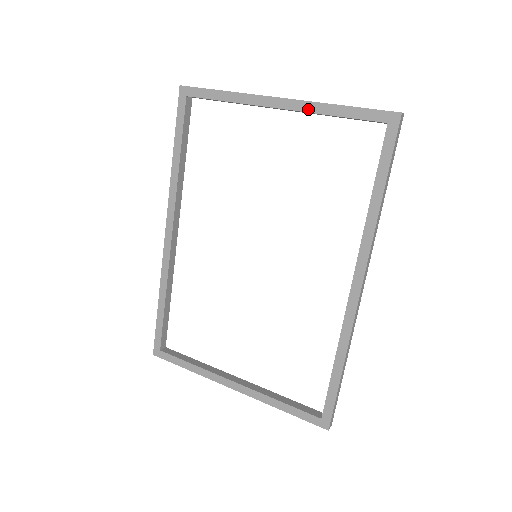
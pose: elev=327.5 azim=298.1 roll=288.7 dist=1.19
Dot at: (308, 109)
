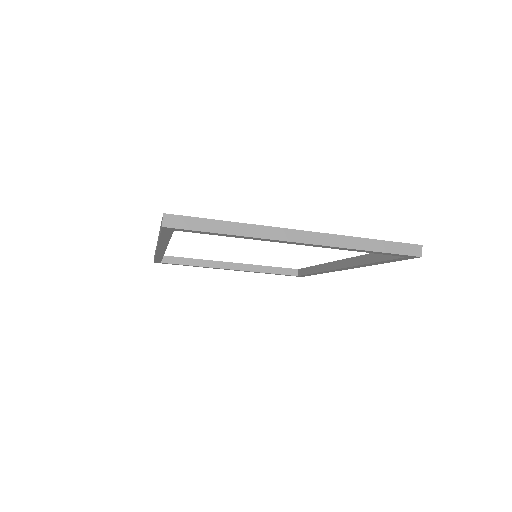
Dot at: (252, 265)
